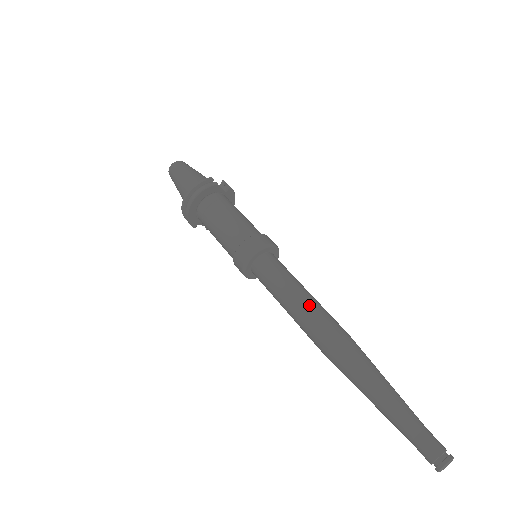
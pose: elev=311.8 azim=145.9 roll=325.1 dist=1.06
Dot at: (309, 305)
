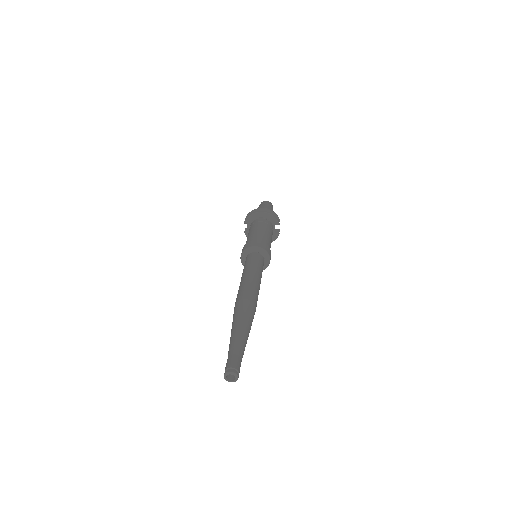
Dot at: (257, 284)
